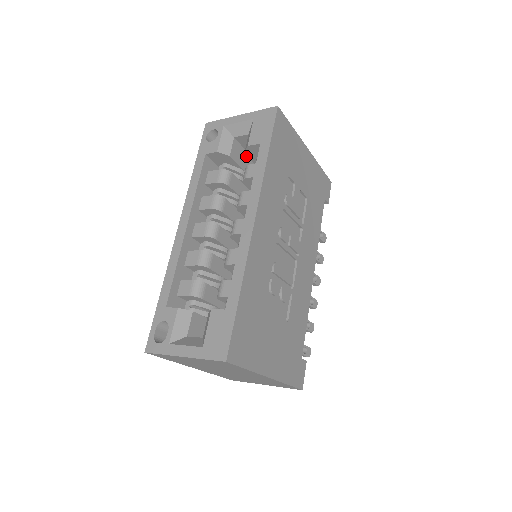
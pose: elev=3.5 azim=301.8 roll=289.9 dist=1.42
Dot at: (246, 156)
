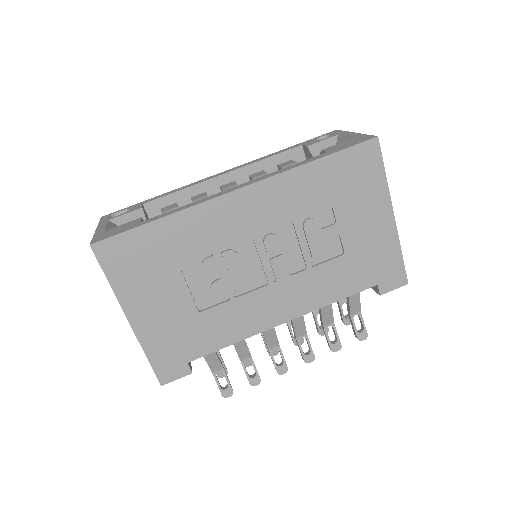
Dot at: occluded
